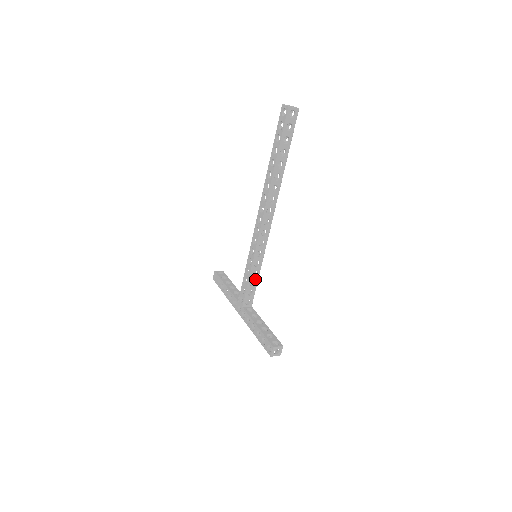
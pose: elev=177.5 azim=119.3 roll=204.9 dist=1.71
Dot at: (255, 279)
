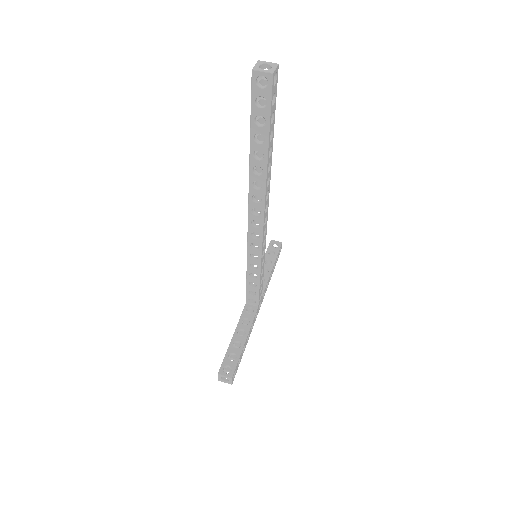
Dot at: (255, 281)
